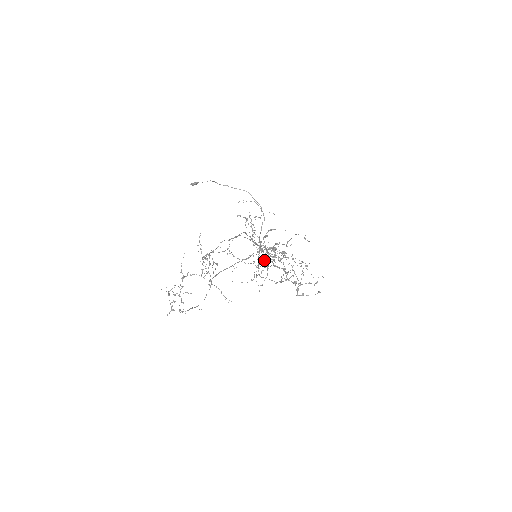
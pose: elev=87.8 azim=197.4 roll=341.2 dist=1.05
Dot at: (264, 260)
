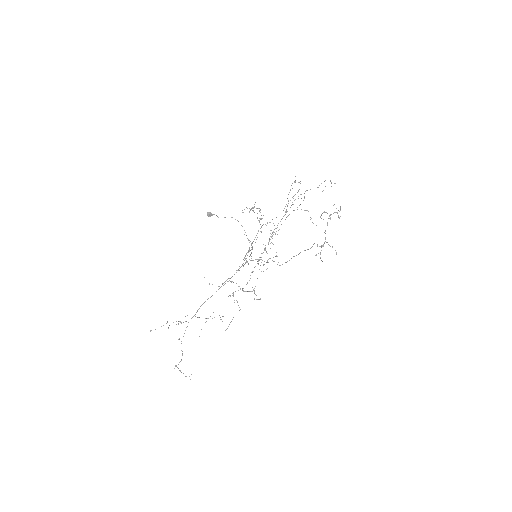
Dot at: occluded
